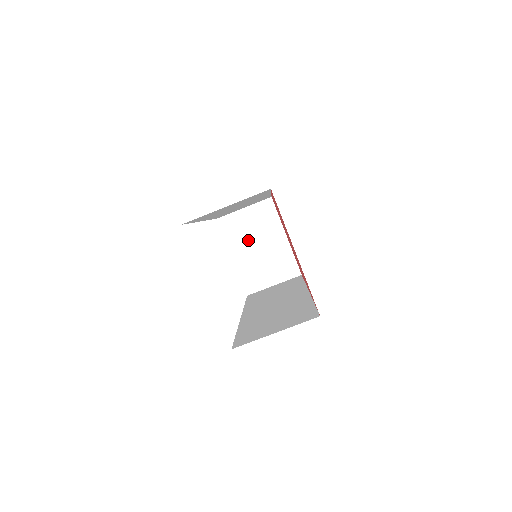
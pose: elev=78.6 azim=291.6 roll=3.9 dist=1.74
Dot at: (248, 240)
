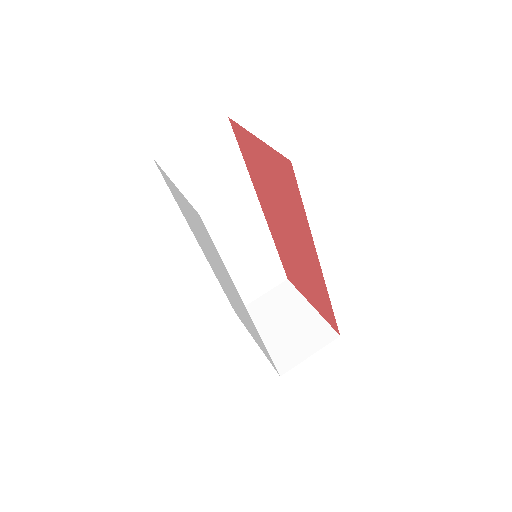
Dot at: (271, 321)
